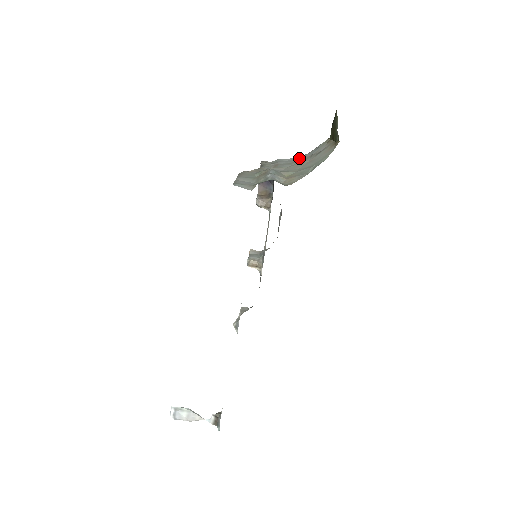
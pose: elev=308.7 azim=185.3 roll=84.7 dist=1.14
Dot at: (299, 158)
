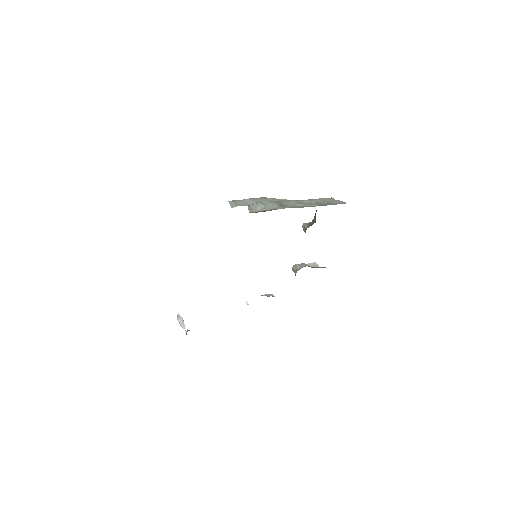
Dot at: (342, 203)
